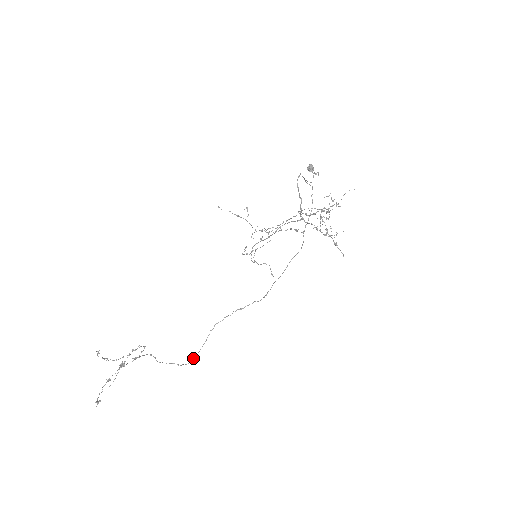
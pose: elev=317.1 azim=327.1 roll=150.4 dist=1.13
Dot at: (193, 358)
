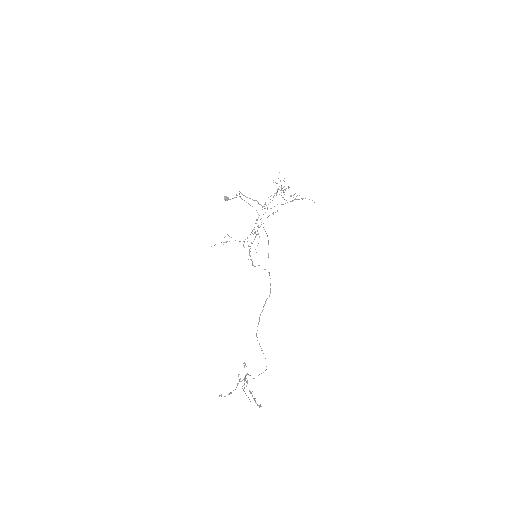
Dot at: occluded
